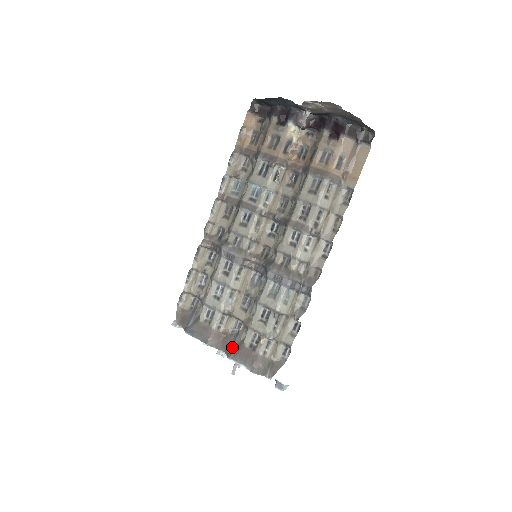
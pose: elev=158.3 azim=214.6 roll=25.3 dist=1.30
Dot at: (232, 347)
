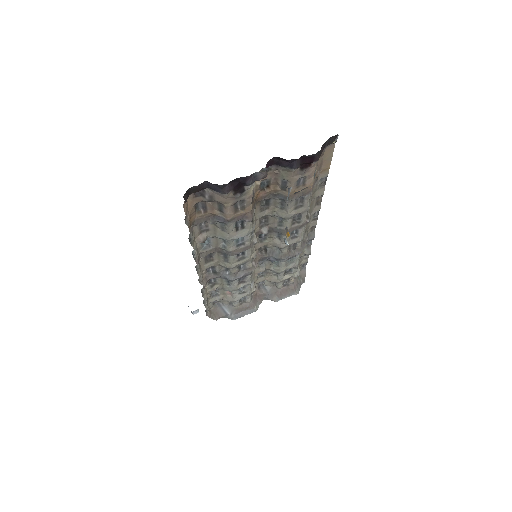
Dot at: (269, 295)
